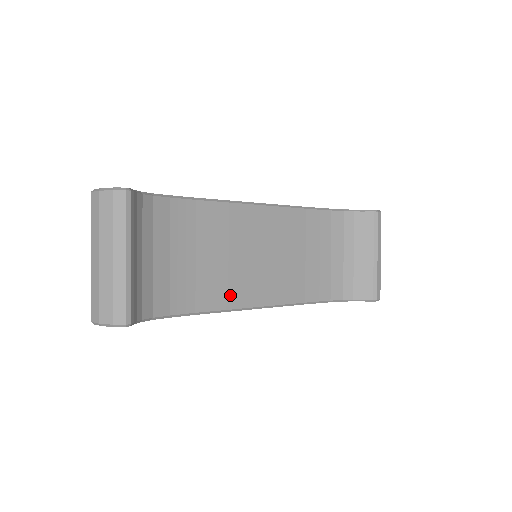
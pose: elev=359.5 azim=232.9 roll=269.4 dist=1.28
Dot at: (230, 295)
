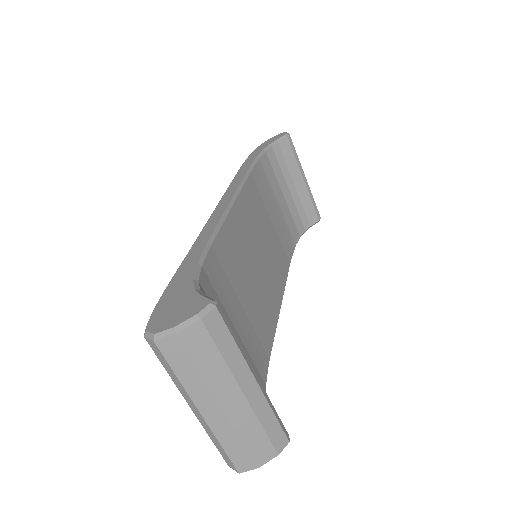
Dot at: (270, 314)
